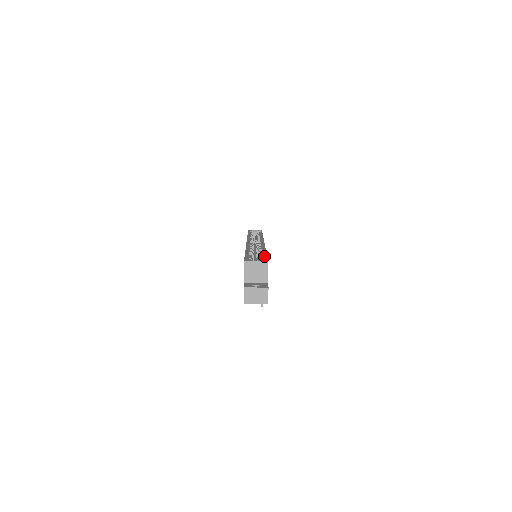
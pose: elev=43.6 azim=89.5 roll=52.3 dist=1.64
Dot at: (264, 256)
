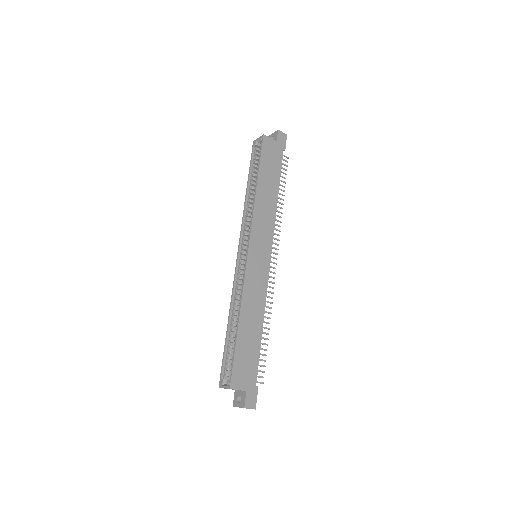
Dot at: (235, 348)
